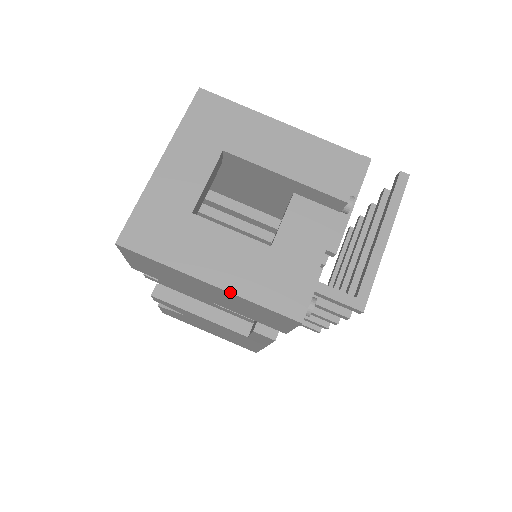
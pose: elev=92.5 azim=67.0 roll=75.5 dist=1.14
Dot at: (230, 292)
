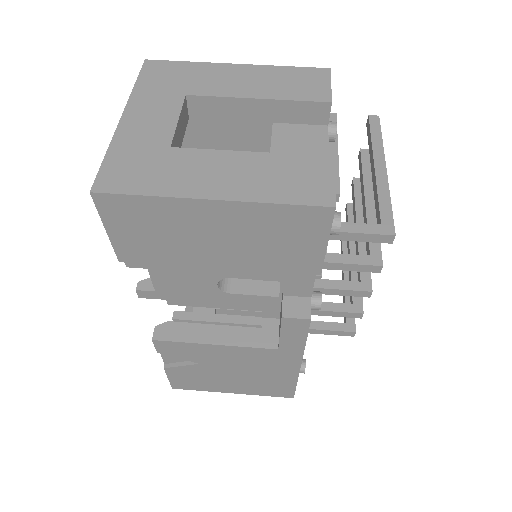
Dot at: (240, 201)
